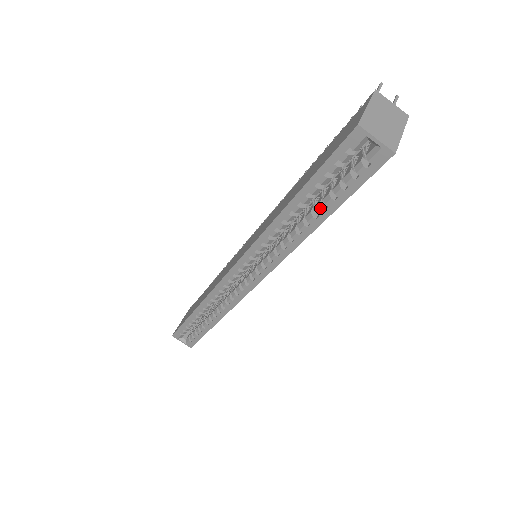
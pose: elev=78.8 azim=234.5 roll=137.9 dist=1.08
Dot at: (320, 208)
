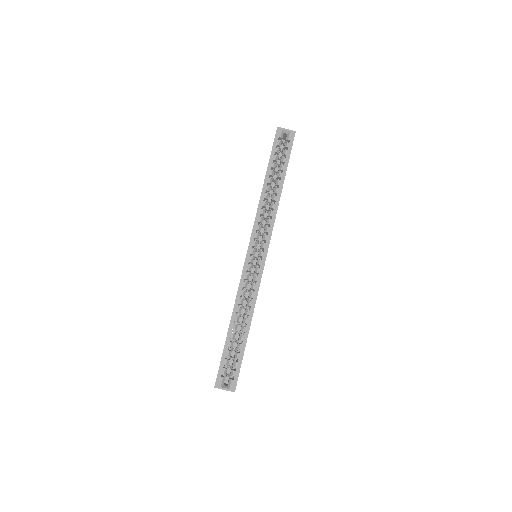
Dot at: (280, 173)
